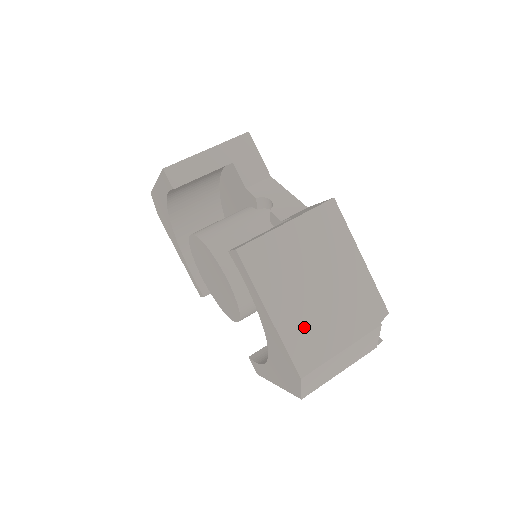
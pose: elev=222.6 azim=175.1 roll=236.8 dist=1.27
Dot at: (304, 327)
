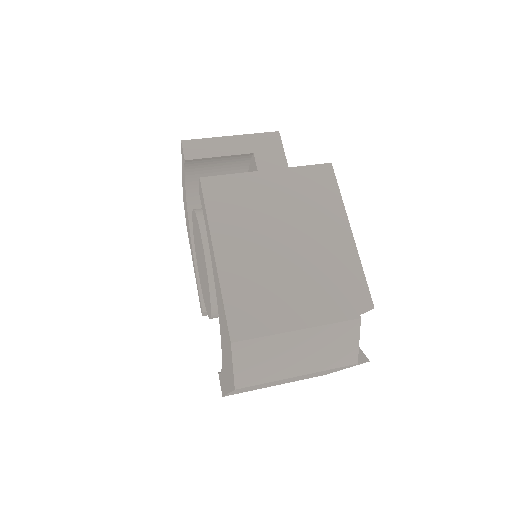
Dot at: (254, 284)
